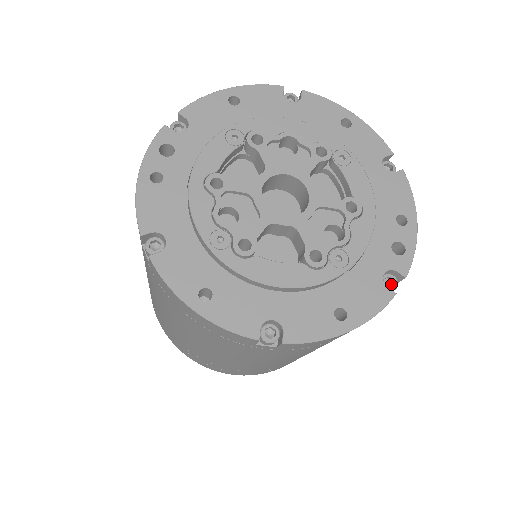
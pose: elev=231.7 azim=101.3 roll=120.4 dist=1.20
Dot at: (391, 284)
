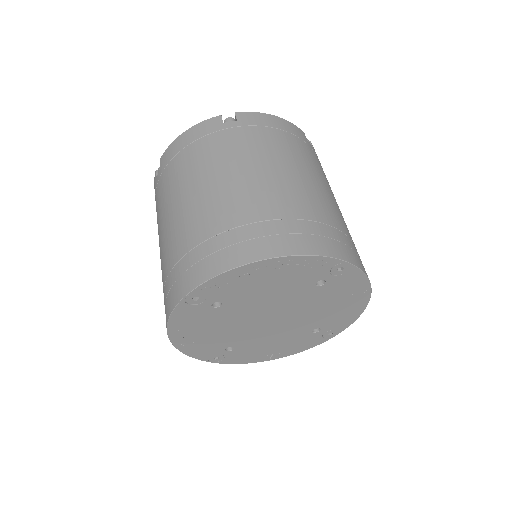
Dot at: occluded
